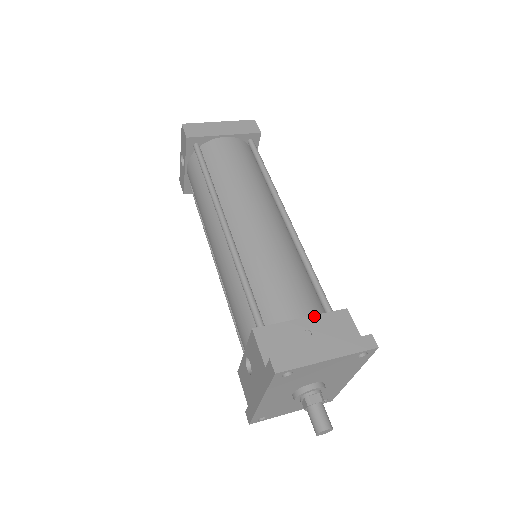
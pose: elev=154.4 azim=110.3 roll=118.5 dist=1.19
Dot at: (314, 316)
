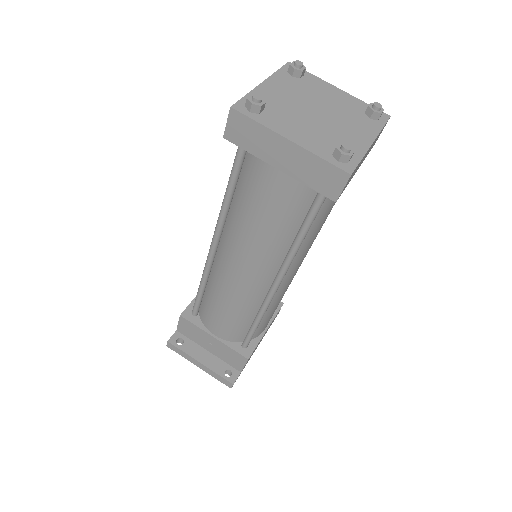
Dot at: (223, 343)
